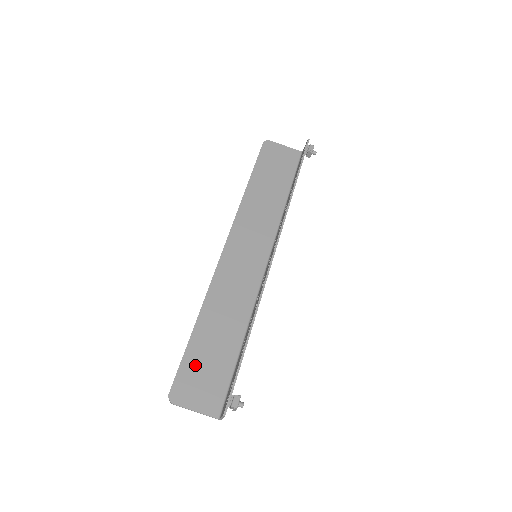
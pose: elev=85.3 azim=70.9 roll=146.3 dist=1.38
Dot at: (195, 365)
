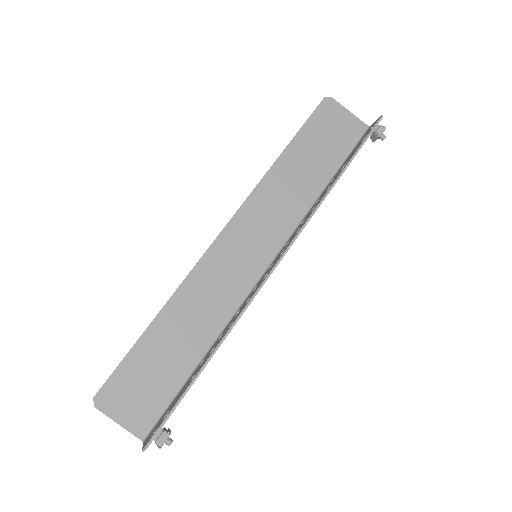
Dot at: (136, 370)
